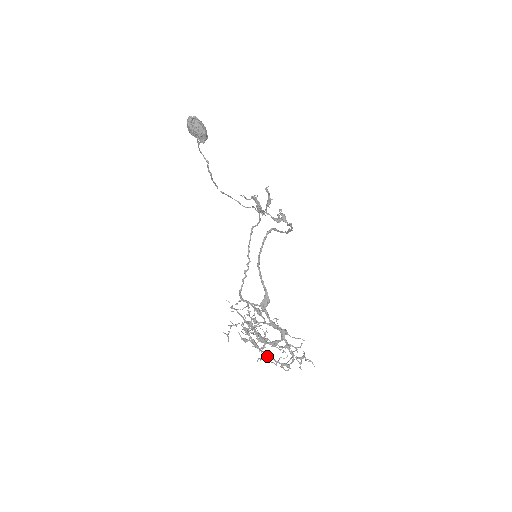
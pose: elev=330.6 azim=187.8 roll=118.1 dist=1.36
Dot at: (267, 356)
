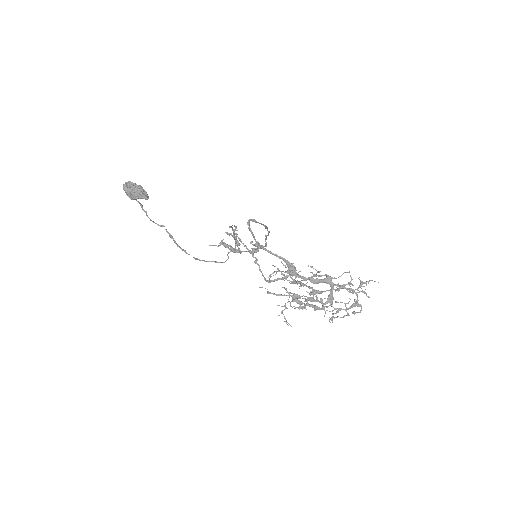
Dot at: (333, 307)
